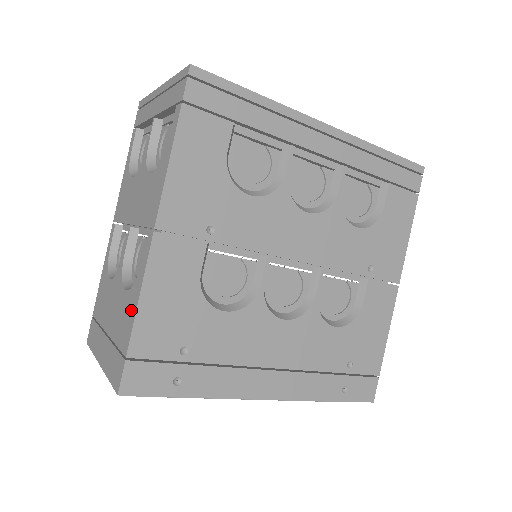
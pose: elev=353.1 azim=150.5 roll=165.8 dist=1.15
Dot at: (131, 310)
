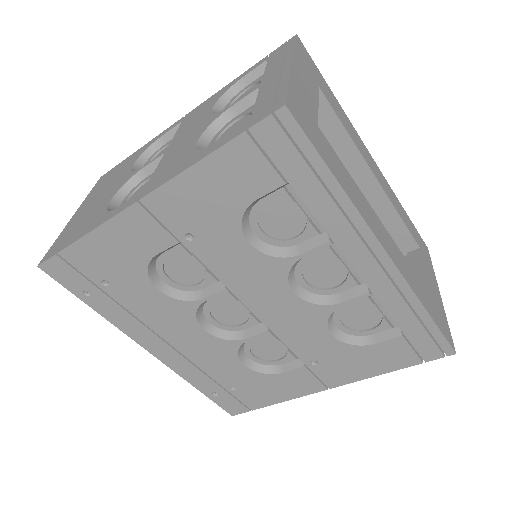
Dot at: (88, 227)
